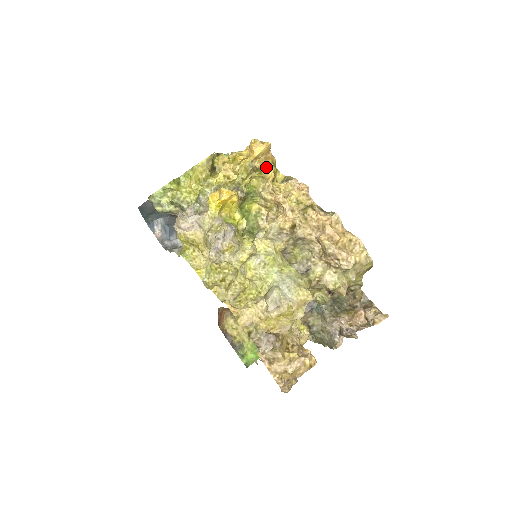
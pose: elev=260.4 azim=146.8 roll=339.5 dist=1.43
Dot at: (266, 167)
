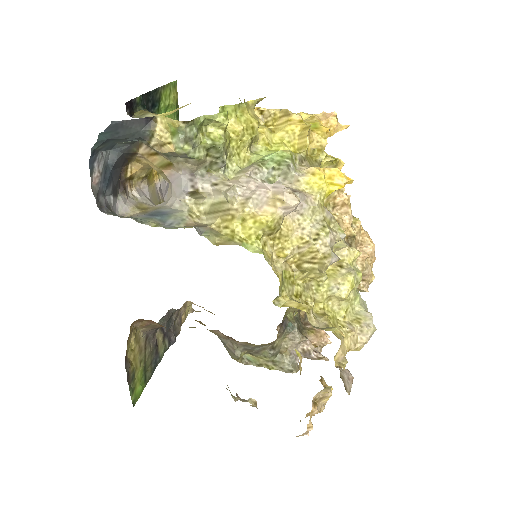
Dot at: occluded
